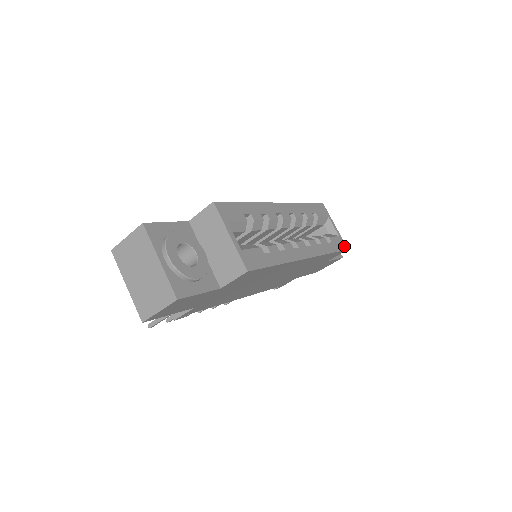
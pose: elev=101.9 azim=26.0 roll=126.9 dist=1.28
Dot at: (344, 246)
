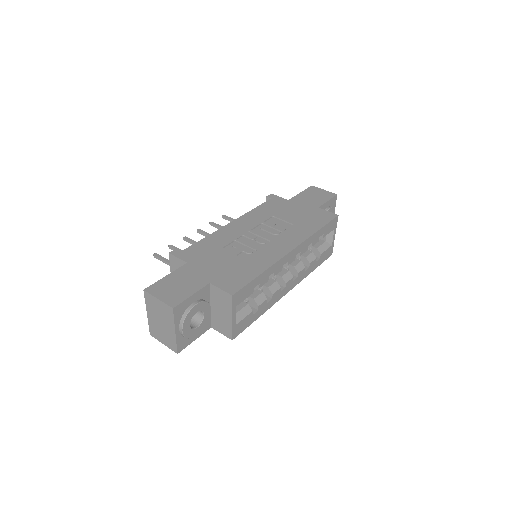
Dot at: (330, 254)
